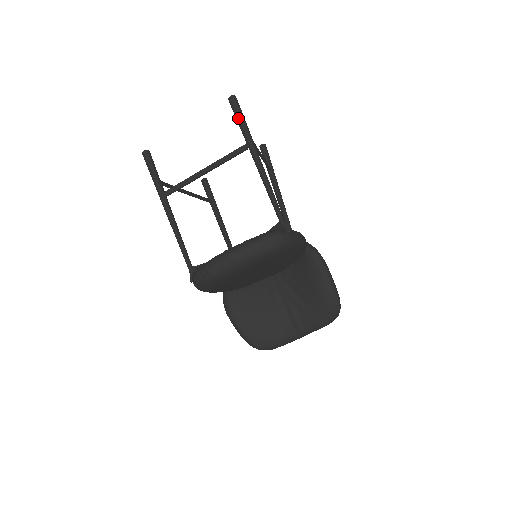
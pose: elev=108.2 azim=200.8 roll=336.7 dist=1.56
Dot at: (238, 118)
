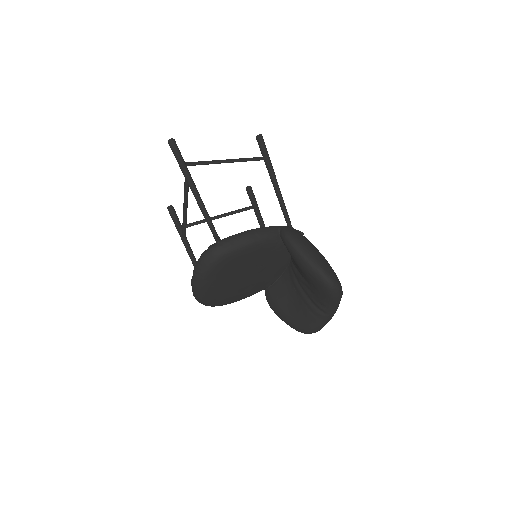
Dot at: occluded
